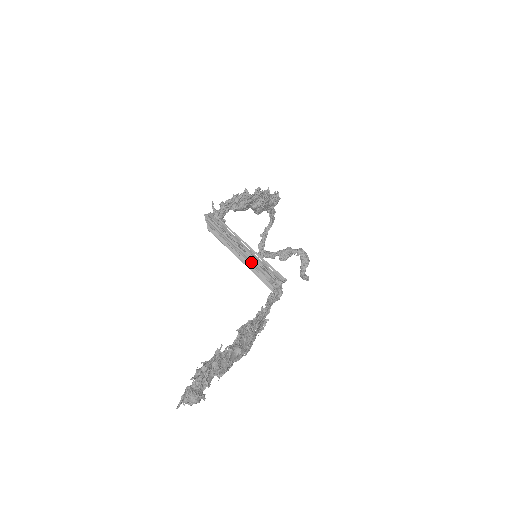
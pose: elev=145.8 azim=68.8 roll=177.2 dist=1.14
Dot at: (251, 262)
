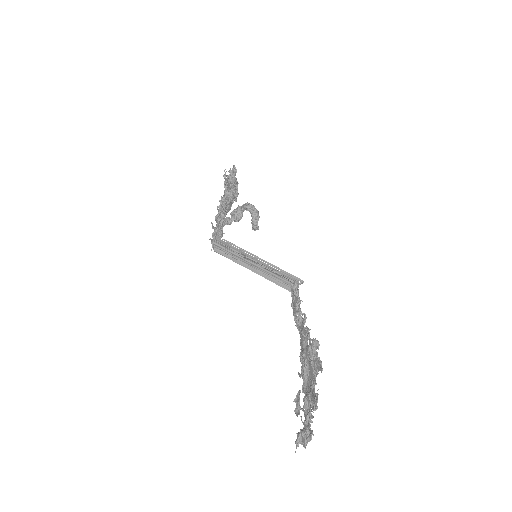
Dot at: (265, 272)
